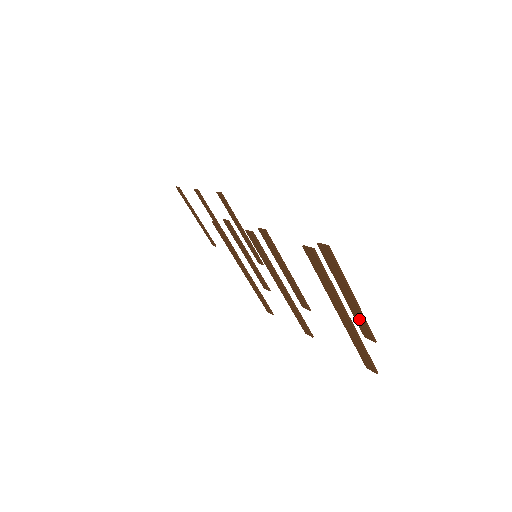
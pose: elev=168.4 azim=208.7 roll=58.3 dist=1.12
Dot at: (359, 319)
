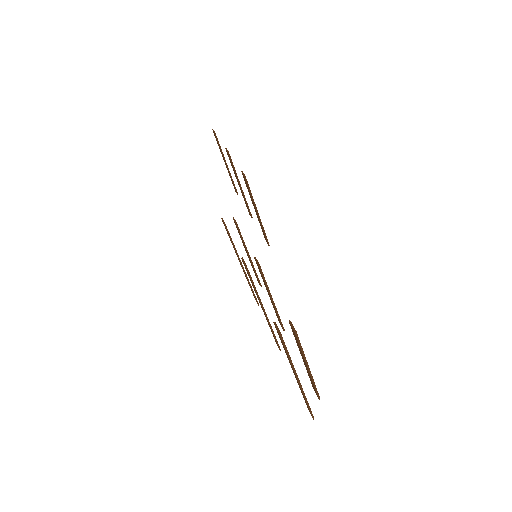
Dot at: occluded
